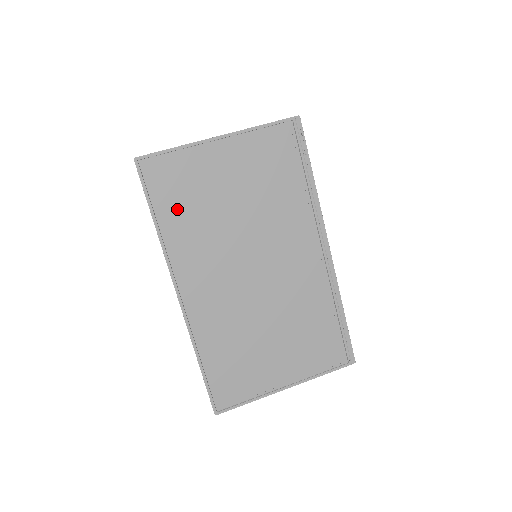
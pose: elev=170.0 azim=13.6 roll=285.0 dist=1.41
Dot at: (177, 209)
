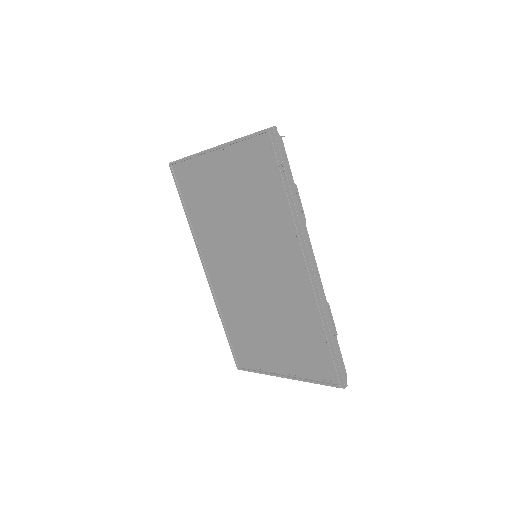
Dot at: (197, 205)
